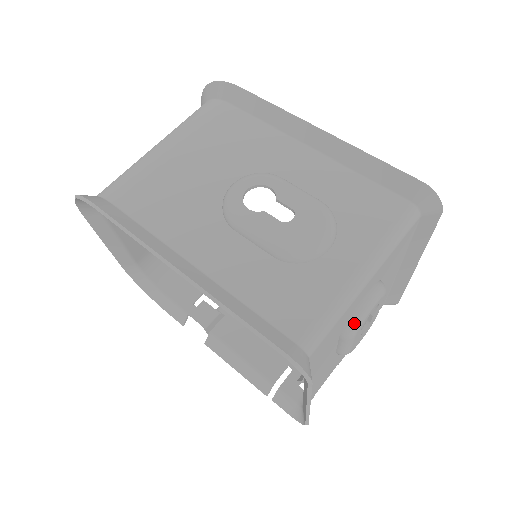
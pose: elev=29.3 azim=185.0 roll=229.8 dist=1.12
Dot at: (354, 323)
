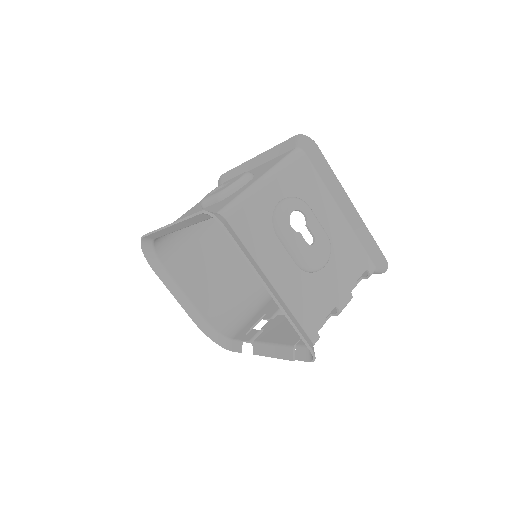
Dot at: (276, 217)
